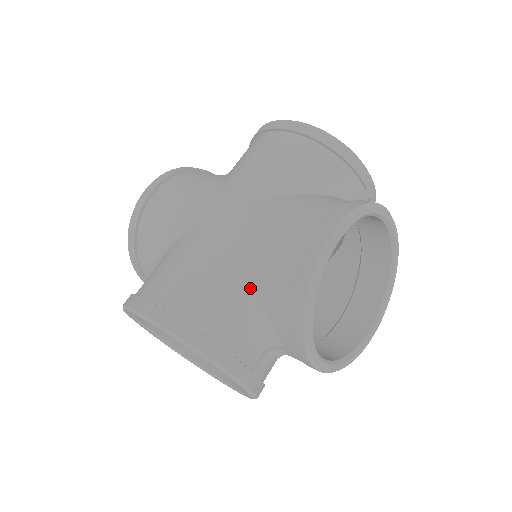
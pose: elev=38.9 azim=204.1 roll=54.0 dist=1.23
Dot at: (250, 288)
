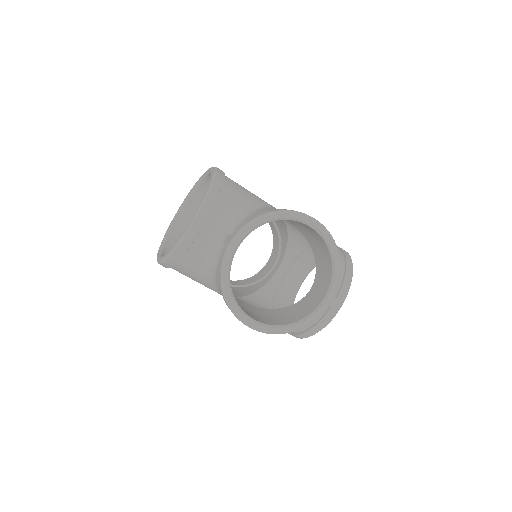
Dot at: (256, 210)
